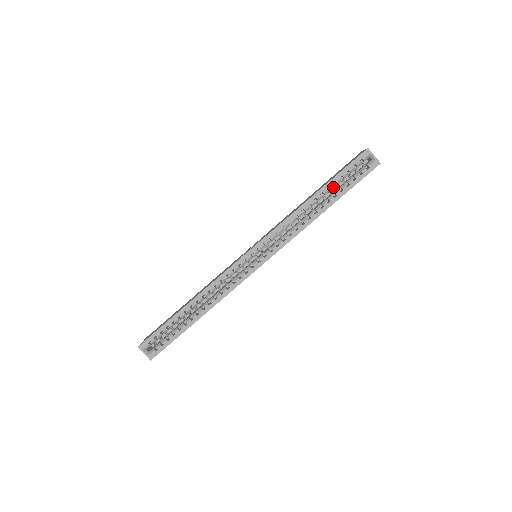
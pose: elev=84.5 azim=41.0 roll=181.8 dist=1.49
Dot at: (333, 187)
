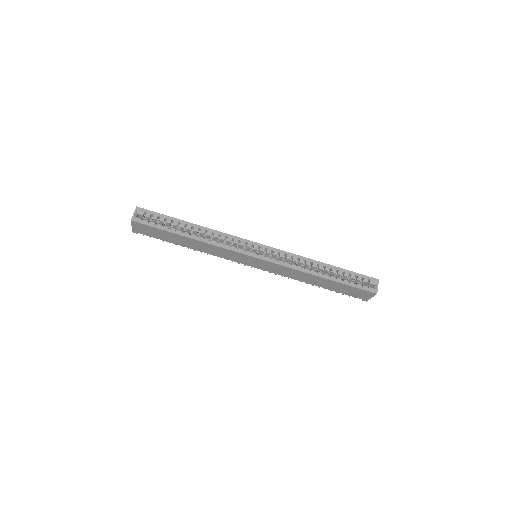
Dot at: (340, 273)
